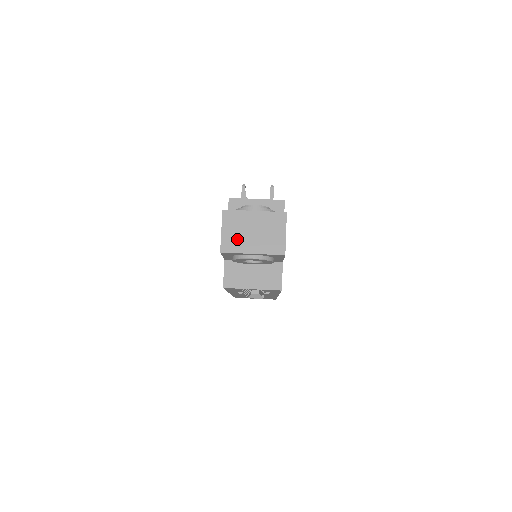
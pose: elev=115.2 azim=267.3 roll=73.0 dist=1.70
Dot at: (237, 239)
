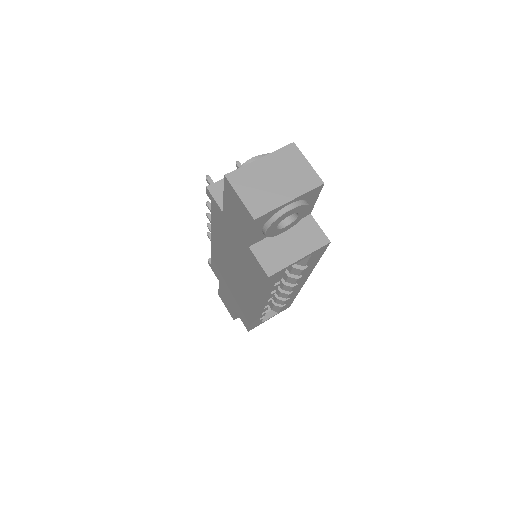
Dot at: (262, 196)
